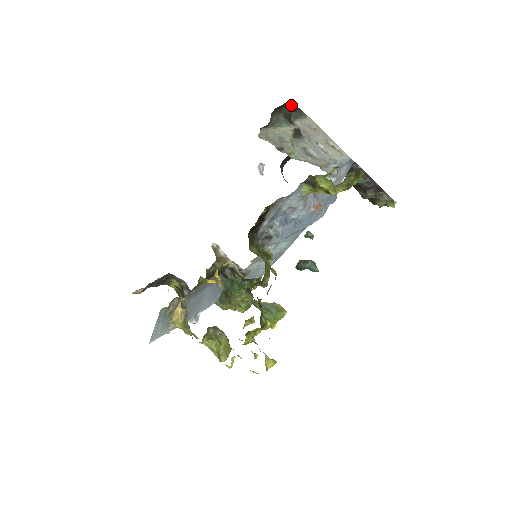
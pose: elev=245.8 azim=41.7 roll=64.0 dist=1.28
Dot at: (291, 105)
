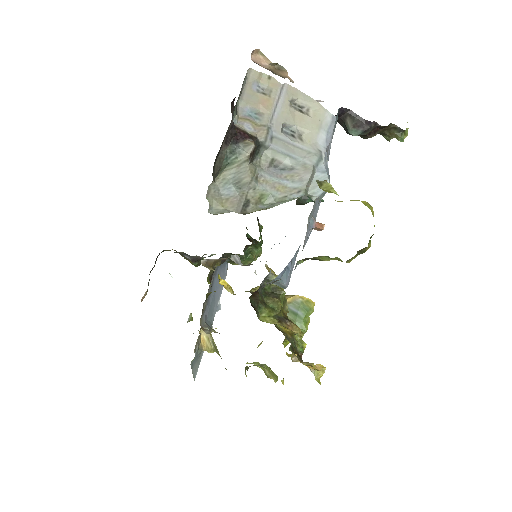
Dot at: occluded
